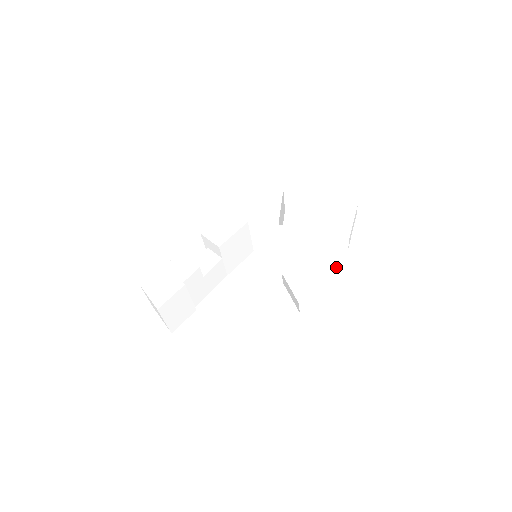
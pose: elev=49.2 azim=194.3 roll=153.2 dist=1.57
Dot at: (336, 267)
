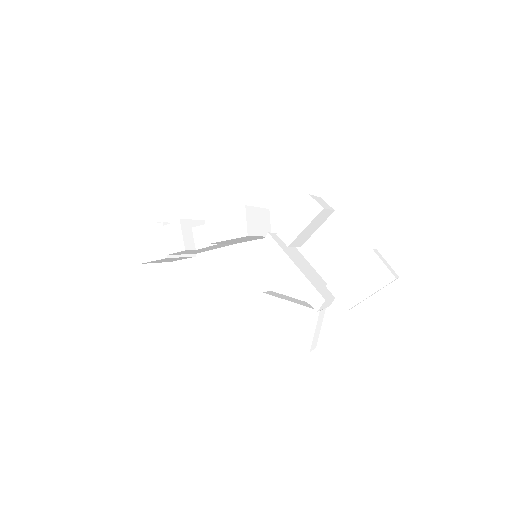
Dot at: (308, 328)
